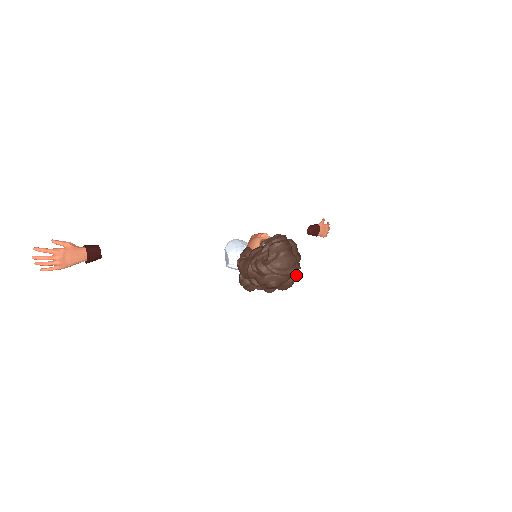
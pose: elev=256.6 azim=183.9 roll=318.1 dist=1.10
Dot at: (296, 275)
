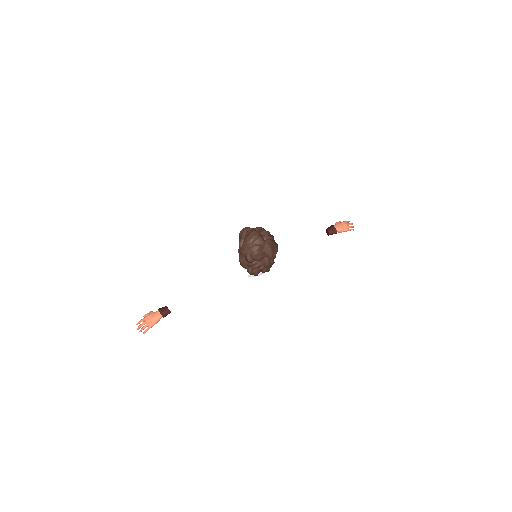
Dot at: (268, 241)
